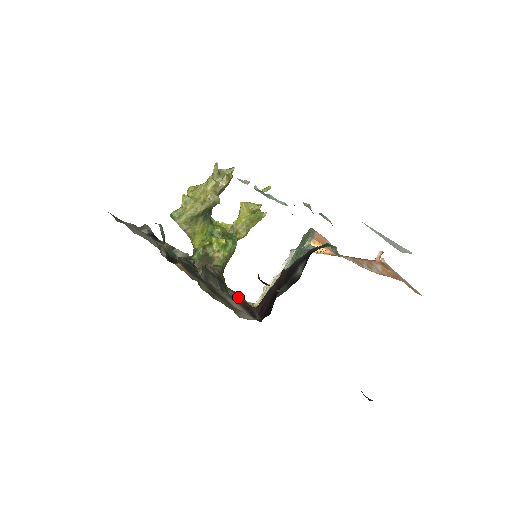
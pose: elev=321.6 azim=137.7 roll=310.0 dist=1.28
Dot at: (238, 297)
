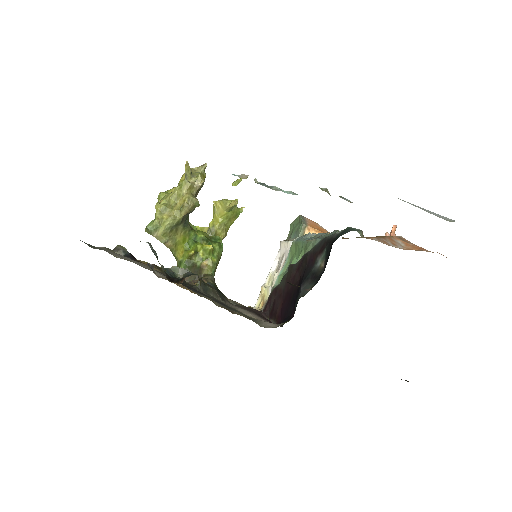
Dot at: occluded
